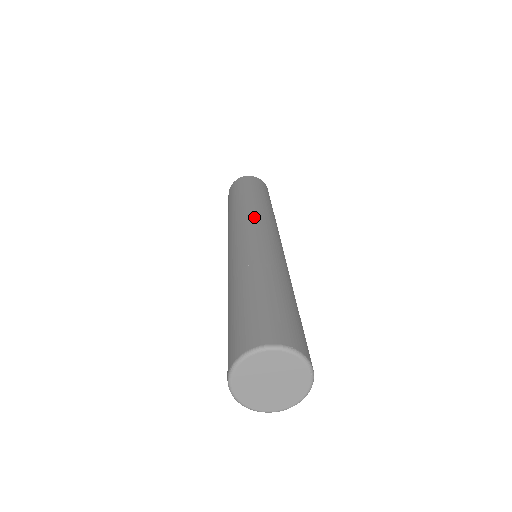
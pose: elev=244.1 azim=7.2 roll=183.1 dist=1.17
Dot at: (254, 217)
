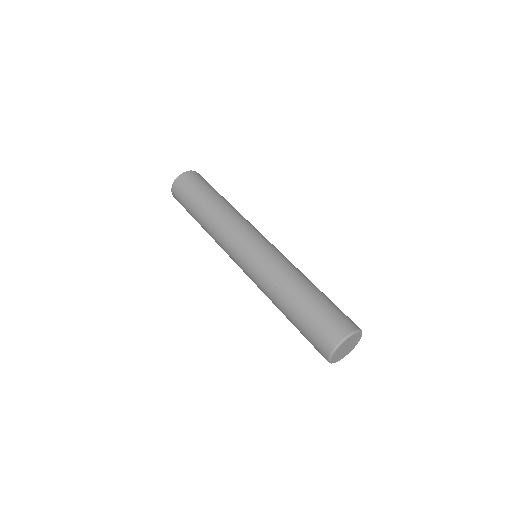
Dot at: (251, 226)
